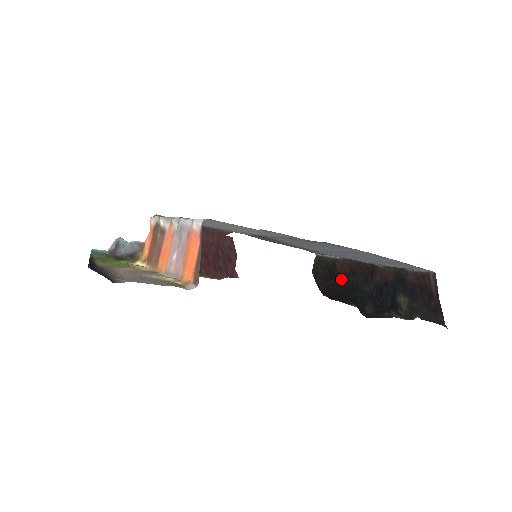
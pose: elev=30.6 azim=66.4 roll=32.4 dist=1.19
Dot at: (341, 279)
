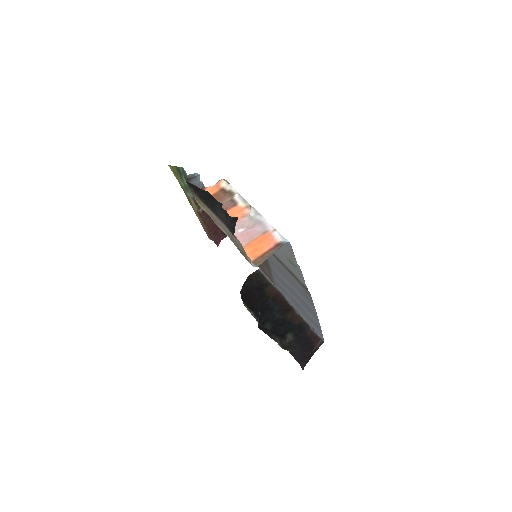
Dot at: (263, 296)
